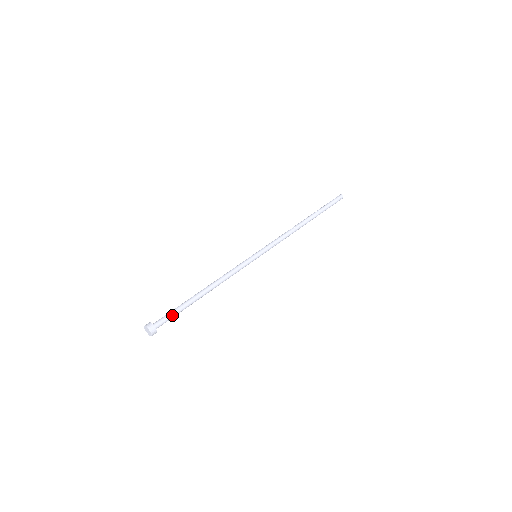
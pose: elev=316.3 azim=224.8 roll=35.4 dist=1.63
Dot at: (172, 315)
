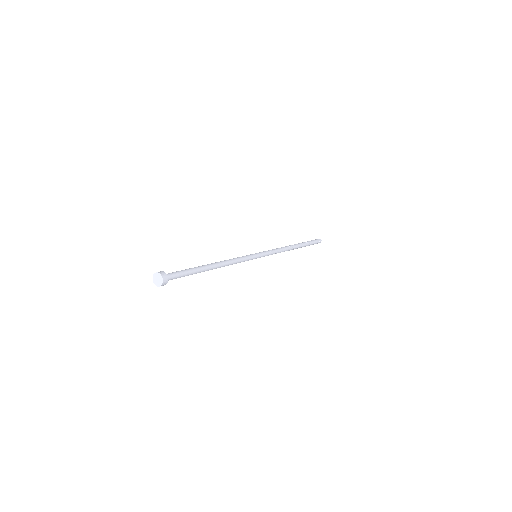
Dot at: (182, 272)
